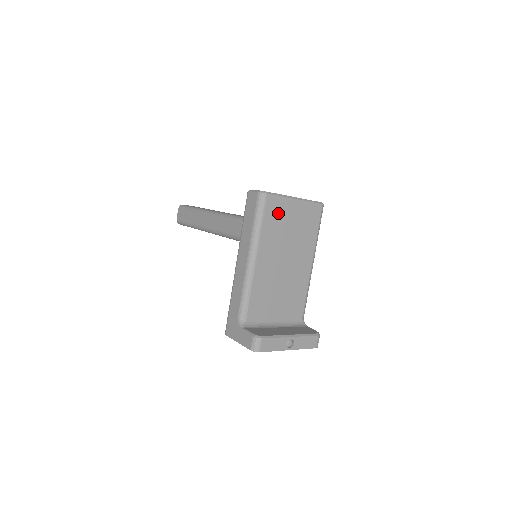
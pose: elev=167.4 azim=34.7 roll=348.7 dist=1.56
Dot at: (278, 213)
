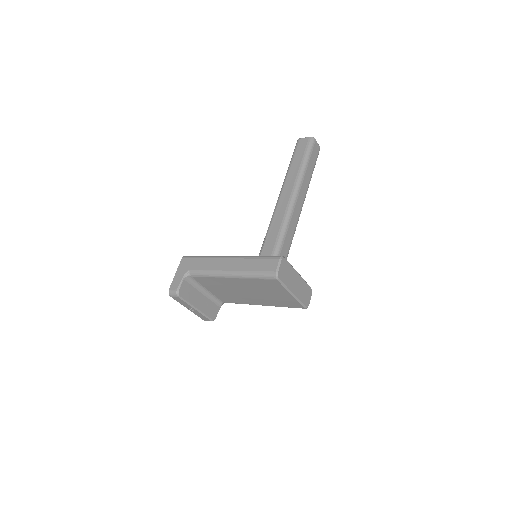
Dot at: (271, 286)
